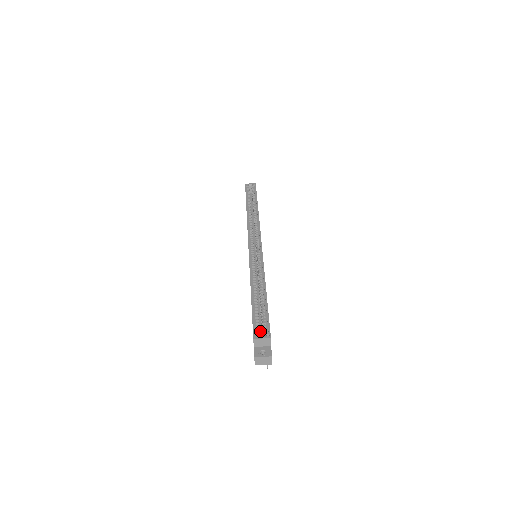
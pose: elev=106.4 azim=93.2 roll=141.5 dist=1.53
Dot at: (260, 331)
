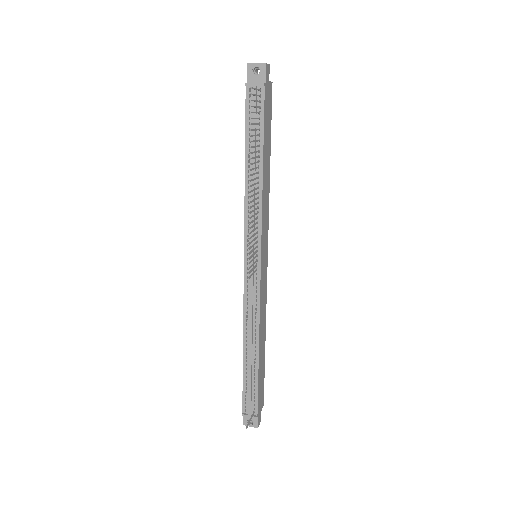
Dot at: occluded
